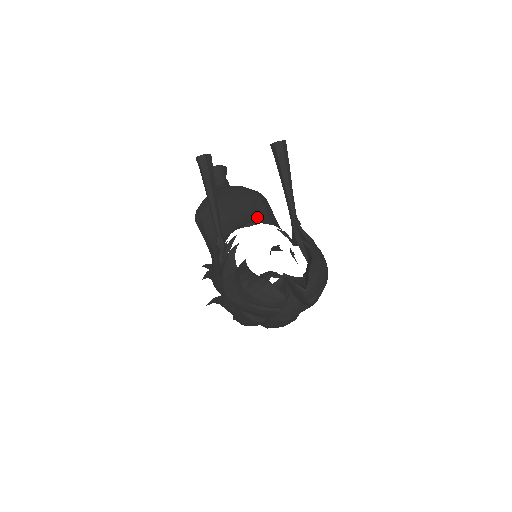
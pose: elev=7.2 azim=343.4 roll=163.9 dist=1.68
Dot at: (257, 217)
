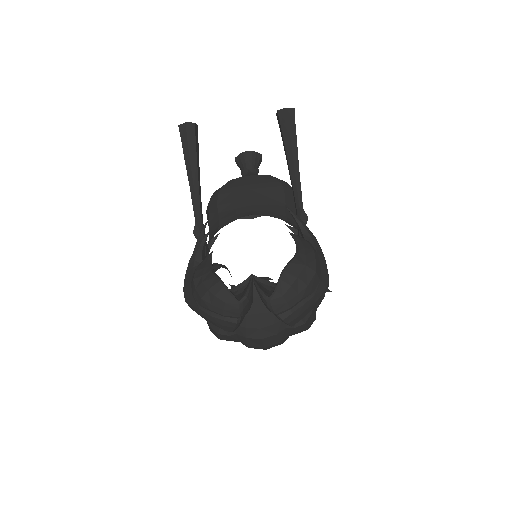
Dot at: (269, 209)
